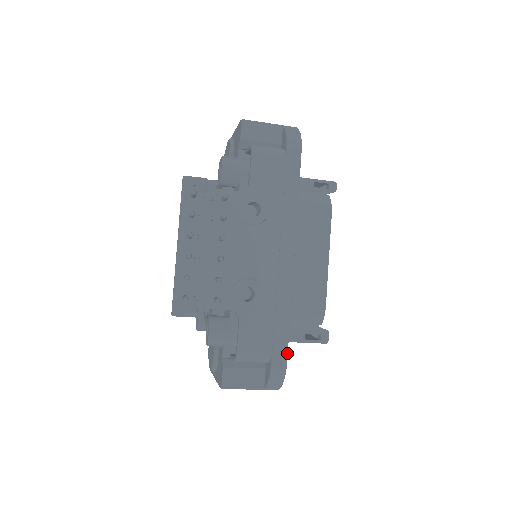
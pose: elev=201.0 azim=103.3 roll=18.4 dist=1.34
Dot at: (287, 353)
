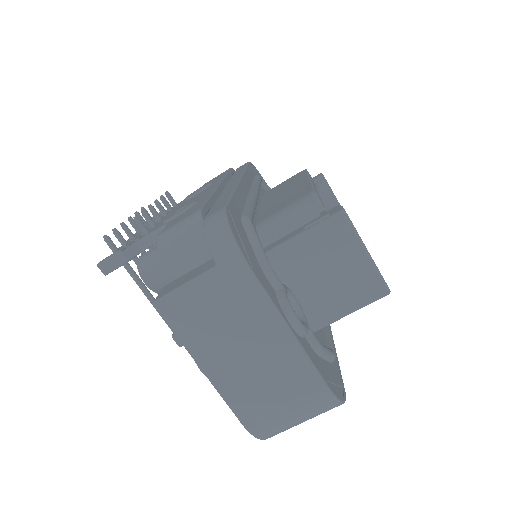
Dot at: (227, 203)
